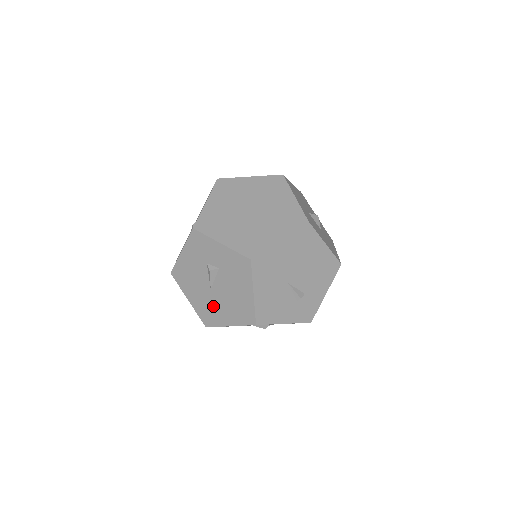
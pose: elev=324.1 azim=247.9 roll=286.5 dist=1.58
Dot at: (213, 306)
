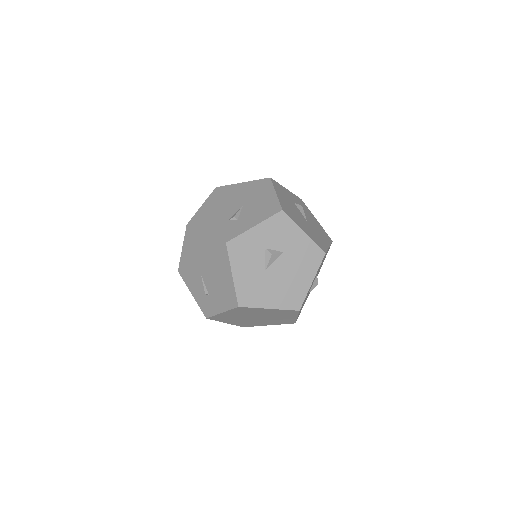
Dot at: occluded
